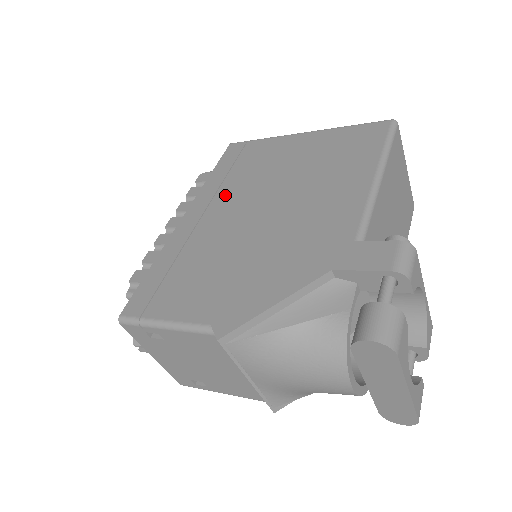
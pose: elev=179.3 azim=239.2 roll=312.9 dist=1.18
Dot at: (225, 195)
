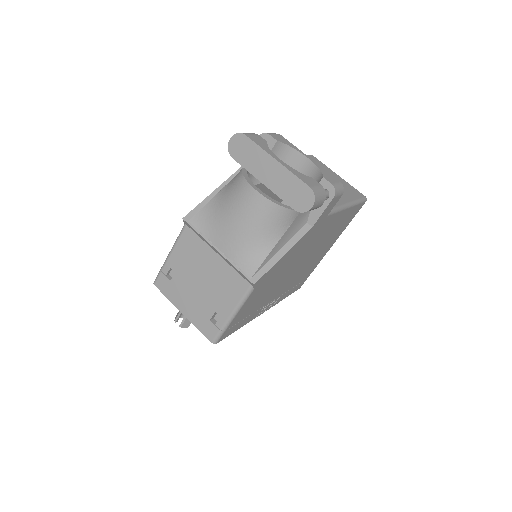
Dot at: occluded
